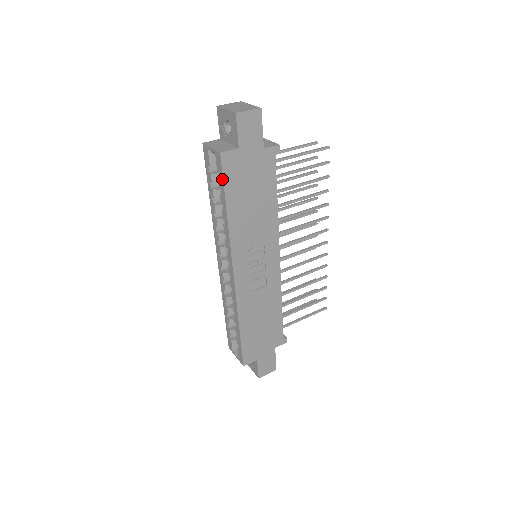
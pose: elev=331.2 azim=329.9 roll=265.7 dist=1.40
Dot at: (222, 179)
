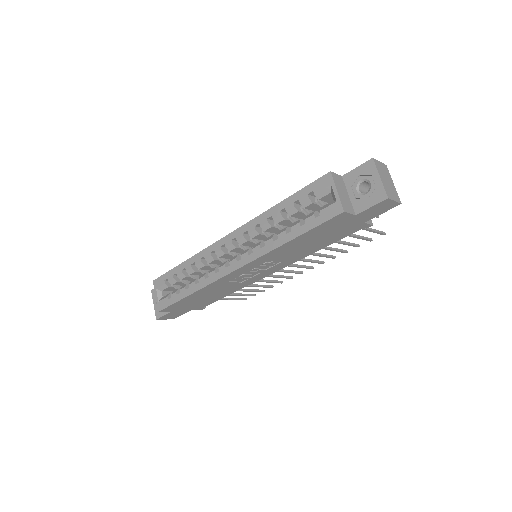
Dot at: (319, 223)
